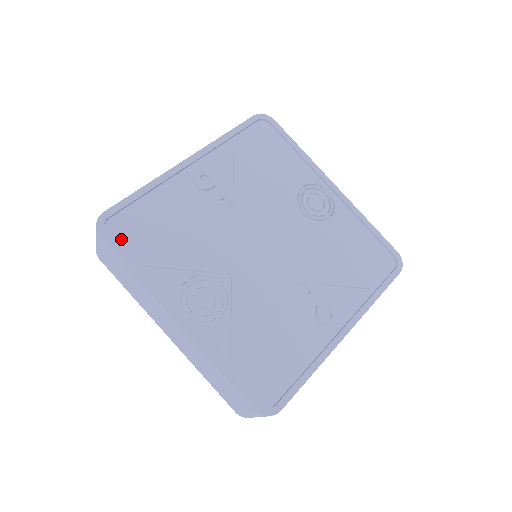
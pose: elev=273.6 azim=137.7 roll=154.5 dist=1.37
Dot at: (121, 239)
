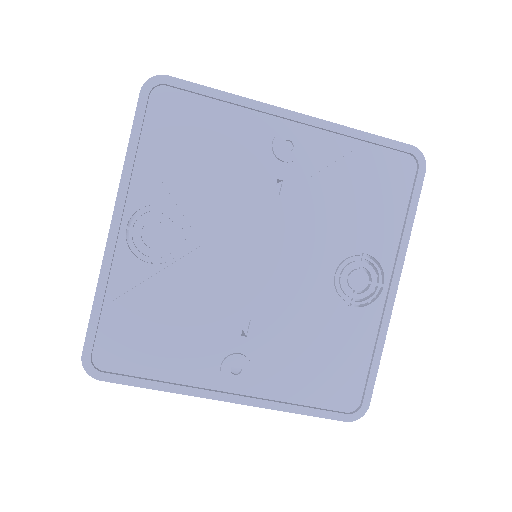
Dot at: (155, 113)
